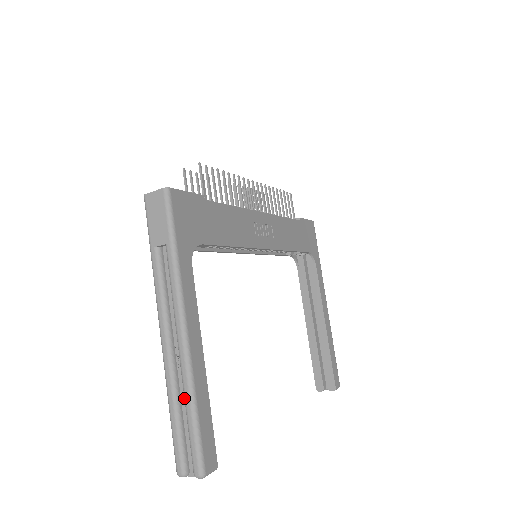
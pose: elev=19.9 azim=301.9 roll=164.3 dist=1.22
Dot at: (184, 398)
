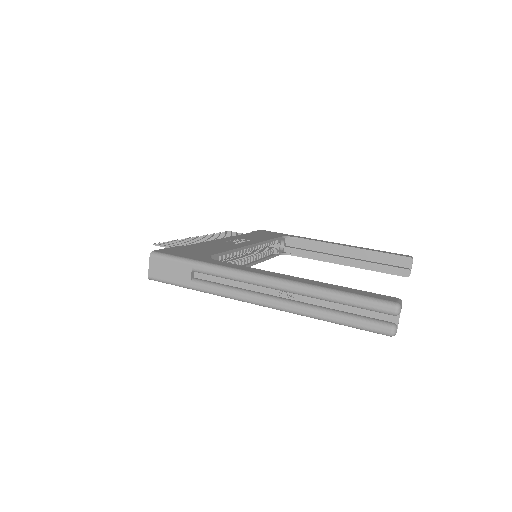
Dot at: (322, 299)
